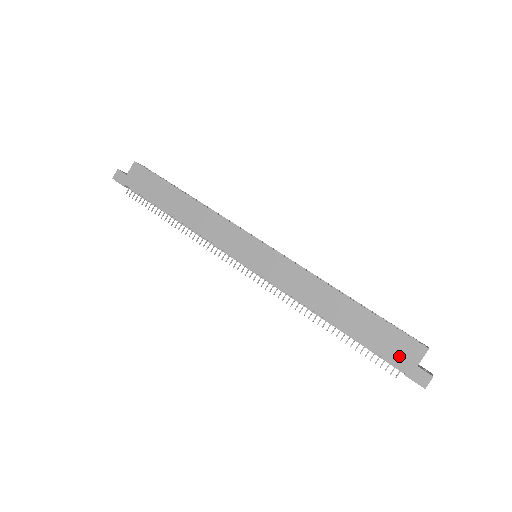
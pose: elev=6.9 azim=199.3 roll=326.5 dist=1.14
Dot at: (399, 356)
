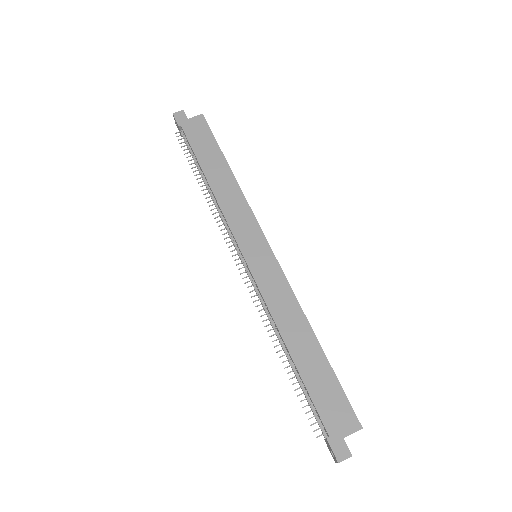
Dot at: (332, 419)
